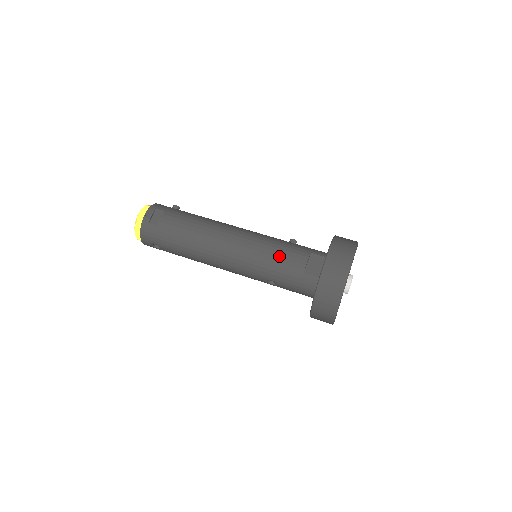
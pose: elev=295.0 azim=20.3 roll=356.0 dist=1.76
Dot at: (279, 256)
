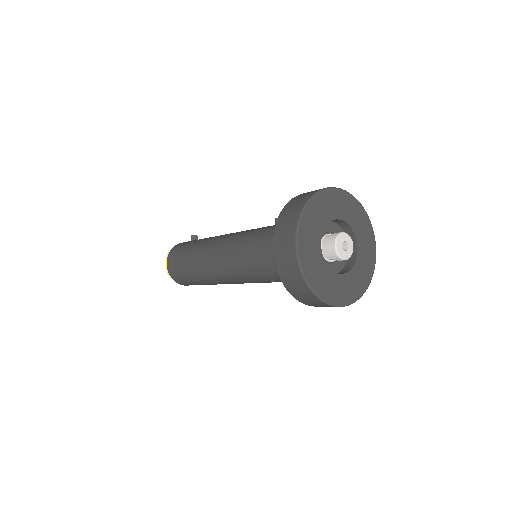
Dot at: (254, 256)
